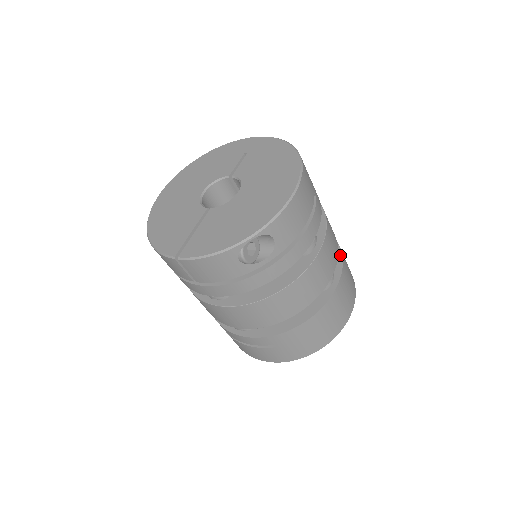
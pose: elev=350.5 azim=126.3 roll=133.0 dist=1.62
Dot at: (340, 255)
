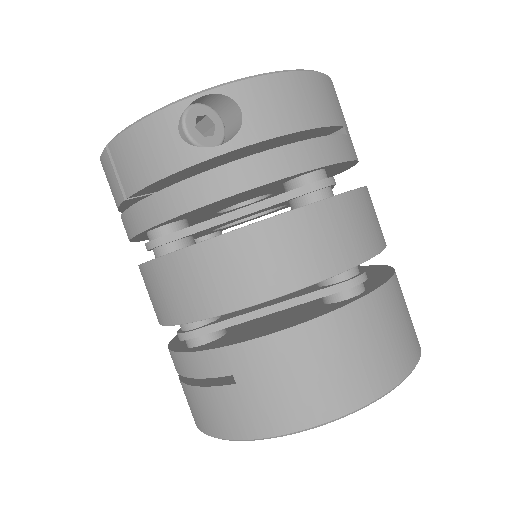
Dot at: (390, 274)
